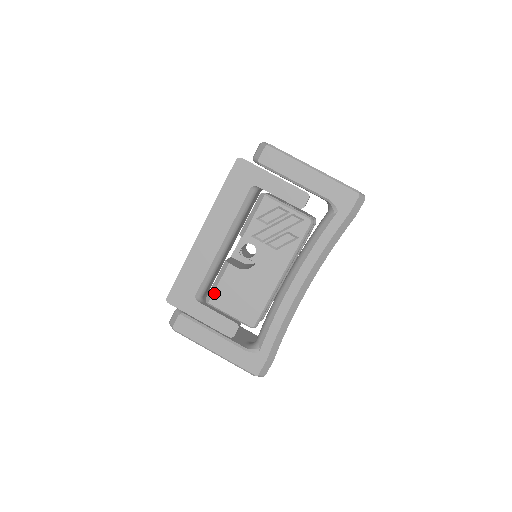
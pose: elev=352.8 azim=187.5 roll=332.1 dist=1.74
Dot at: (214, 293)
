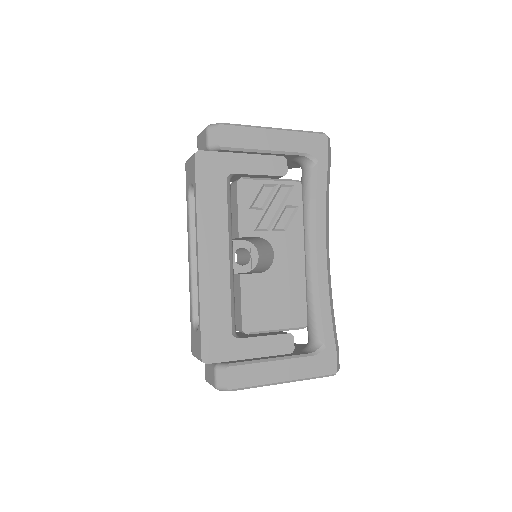
Dot at: (250, 317)
